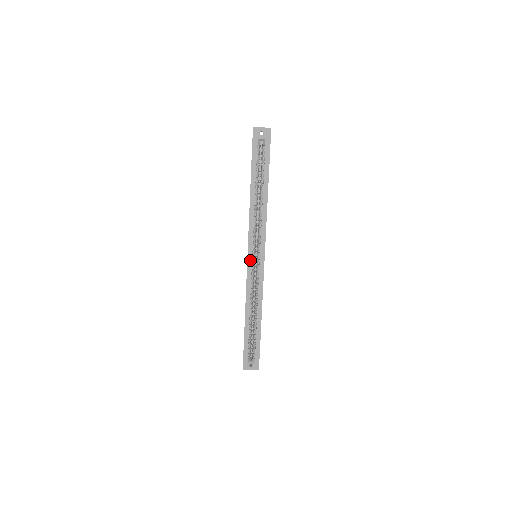
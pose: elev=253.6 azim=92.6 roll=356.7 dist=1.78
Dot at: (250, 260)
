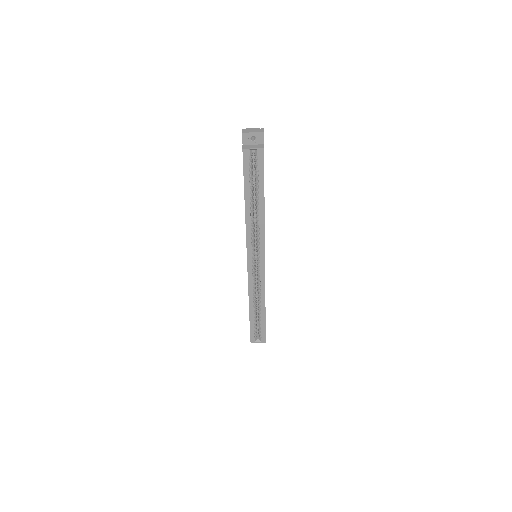
Dot at: (250, 264)
